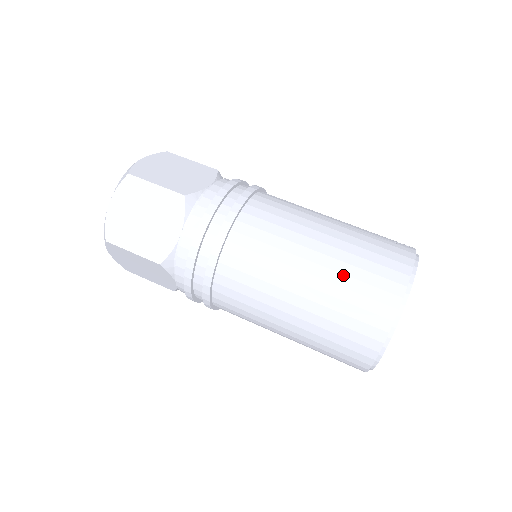
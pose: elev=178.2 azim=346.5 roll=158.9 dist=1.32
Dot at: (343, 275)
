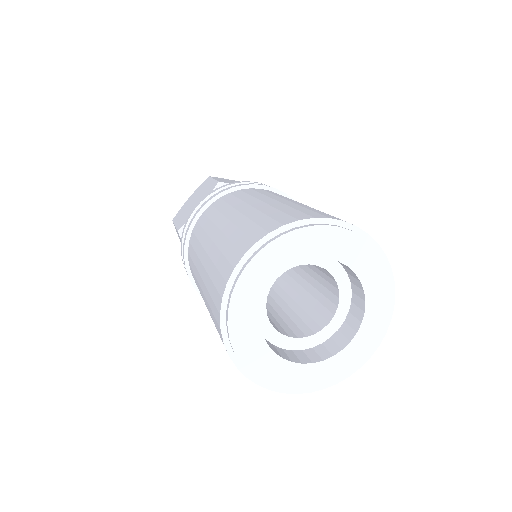
Dot at: (247, 218)
